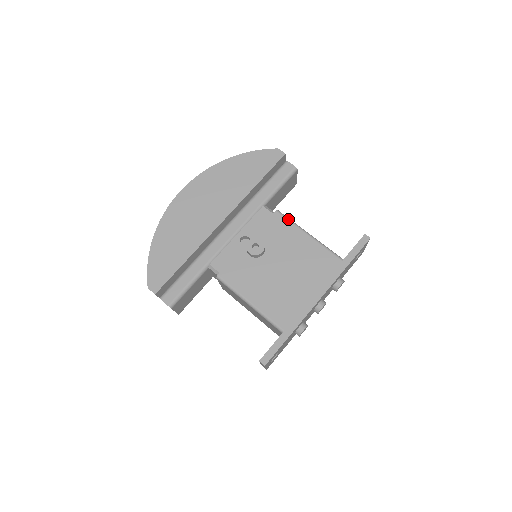
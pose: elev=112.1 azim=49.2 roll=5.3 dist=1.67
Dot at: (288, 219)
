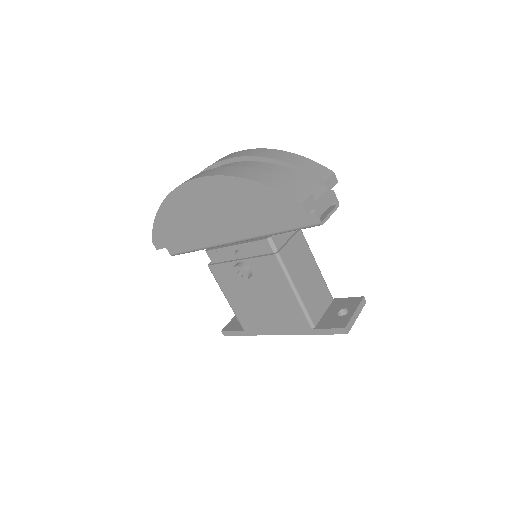
Dot at: (282, 269)
